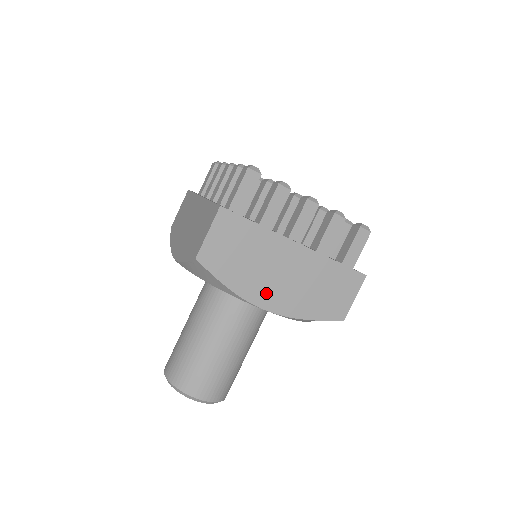
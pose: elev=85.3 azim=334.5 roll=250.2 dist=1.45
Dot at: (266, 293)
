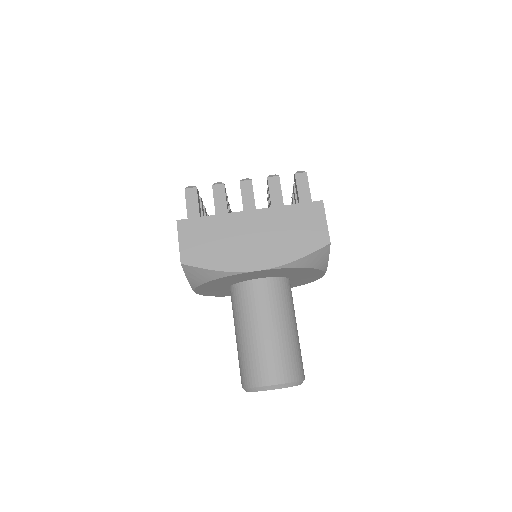
Dot at: (249, 258)
